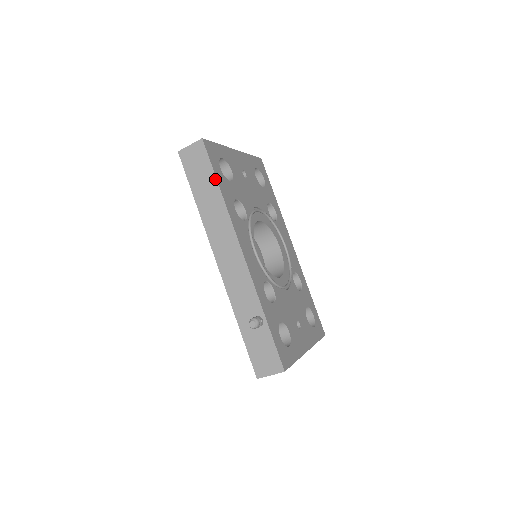
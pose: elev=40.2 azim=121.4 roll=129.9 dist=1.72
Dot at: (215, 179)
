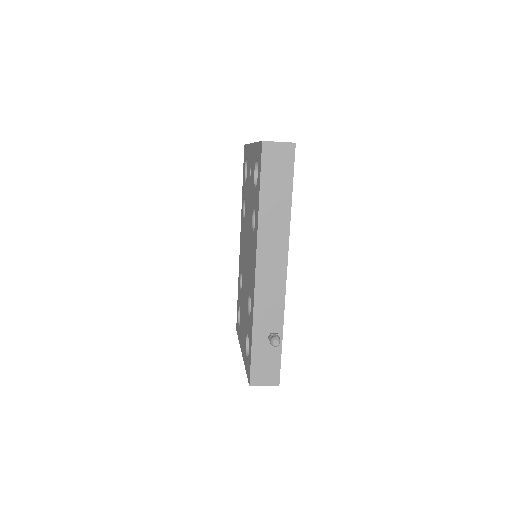
Dot at: (291, 191)
